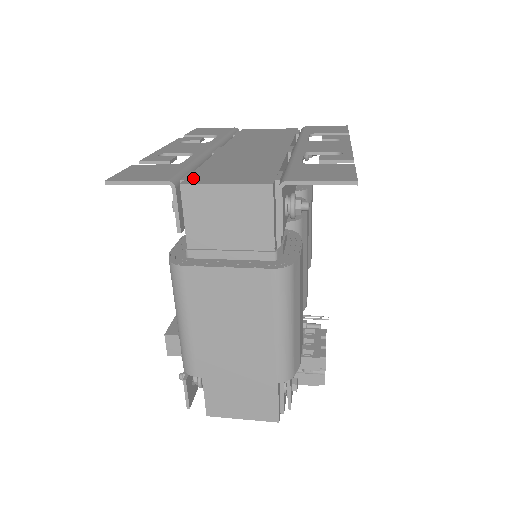
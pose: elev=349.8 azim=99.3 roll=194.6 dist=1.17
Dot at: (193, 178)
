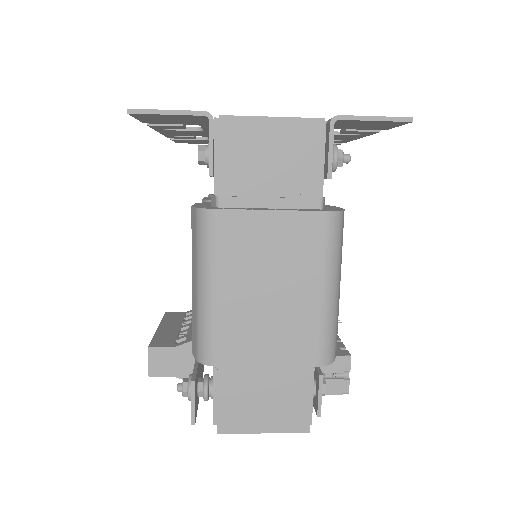
Dot at: occluded
